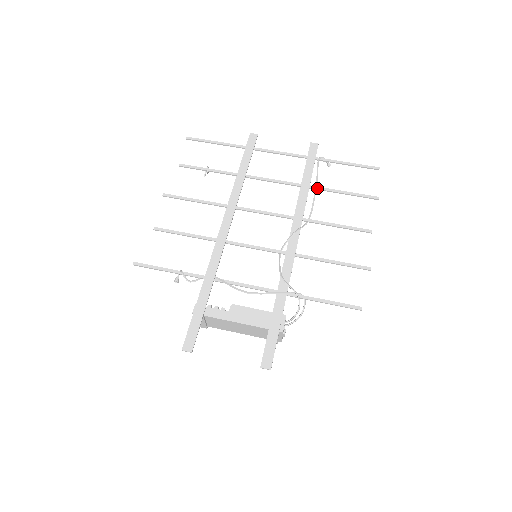
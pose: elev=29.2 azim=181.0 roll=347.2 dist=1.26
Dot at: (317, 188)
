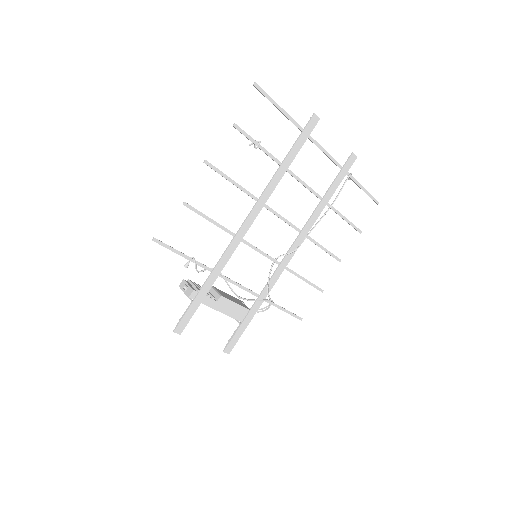
Dot at: (330, 207)
